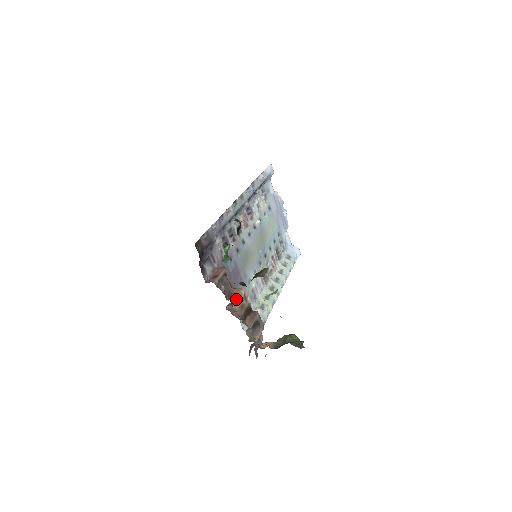
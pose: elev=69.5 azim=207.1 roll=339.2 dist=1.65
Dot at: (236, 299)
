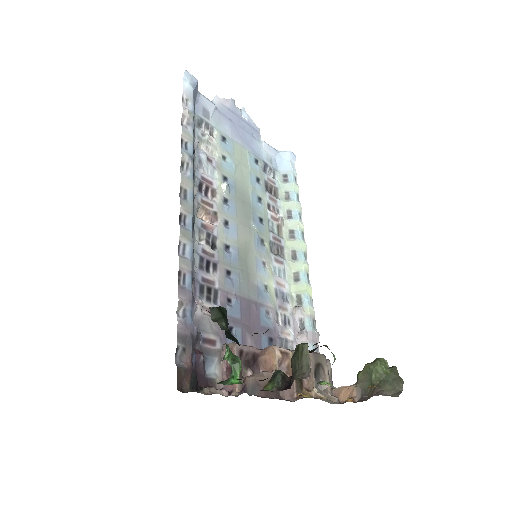
Dot at: occluded
